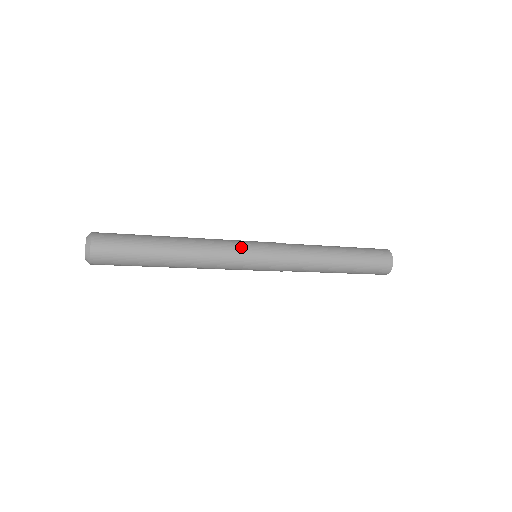
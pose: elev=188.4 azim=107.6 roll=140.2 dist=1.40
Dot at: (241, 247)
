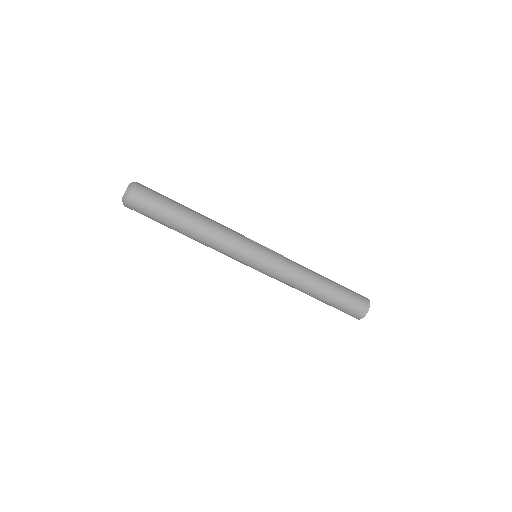
Dot at: (247, 240)
